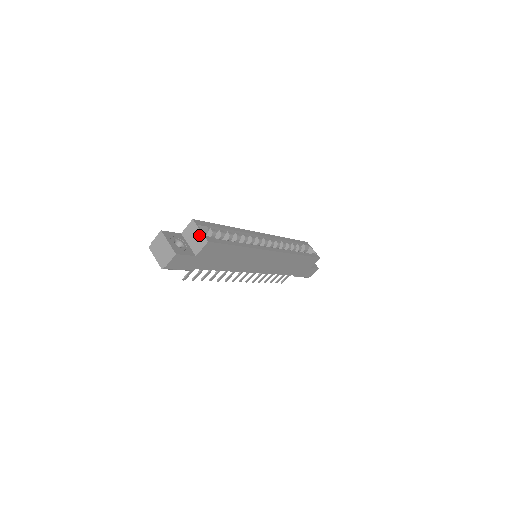
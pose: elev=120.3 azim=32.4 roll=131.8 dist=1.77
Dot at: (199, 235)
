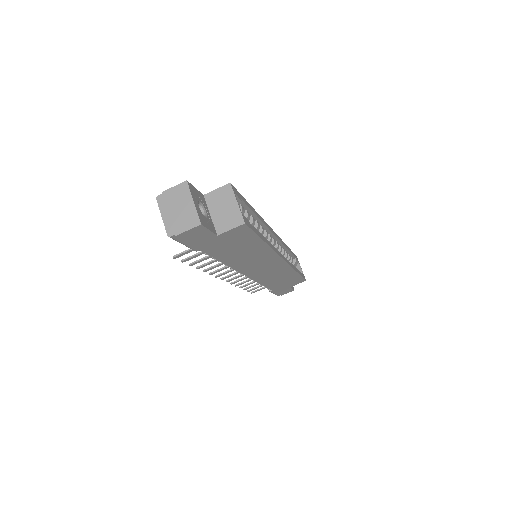
Dot at: (233, 209)
